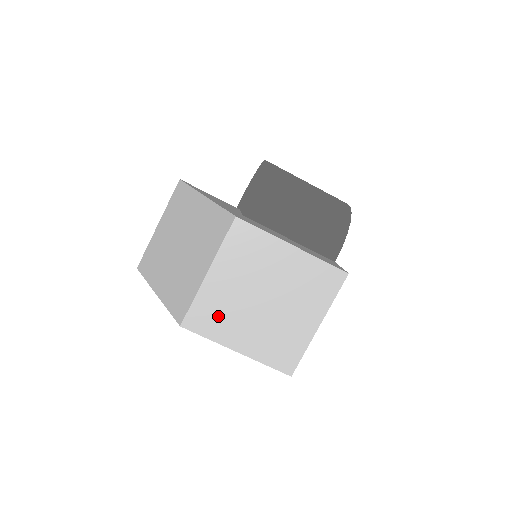
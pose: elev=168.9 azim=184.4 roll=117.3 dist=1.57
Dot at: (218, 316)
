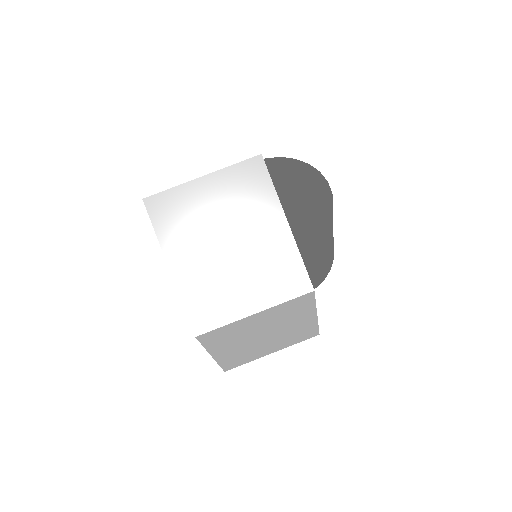
Dot at: (227, 337)
